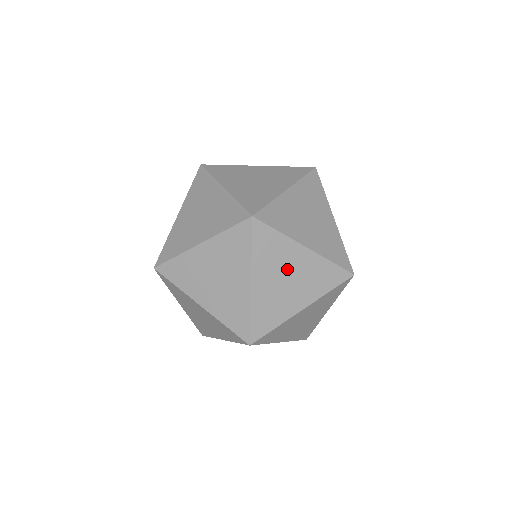
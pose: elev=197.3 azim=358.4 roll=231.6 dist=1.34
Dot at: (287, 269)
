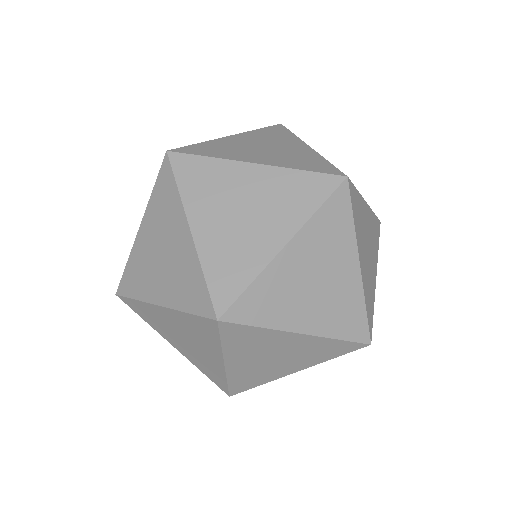
Dot at: (327, 269)
